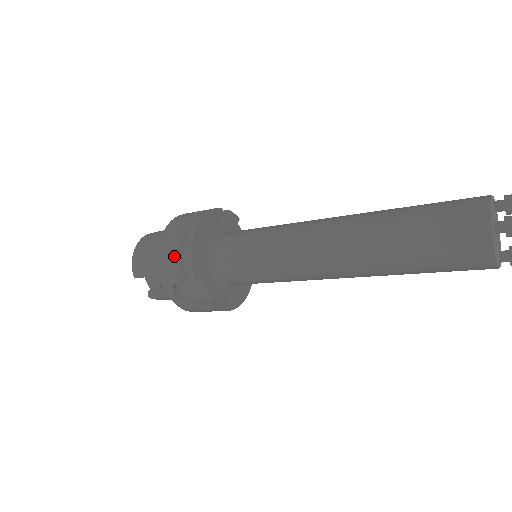
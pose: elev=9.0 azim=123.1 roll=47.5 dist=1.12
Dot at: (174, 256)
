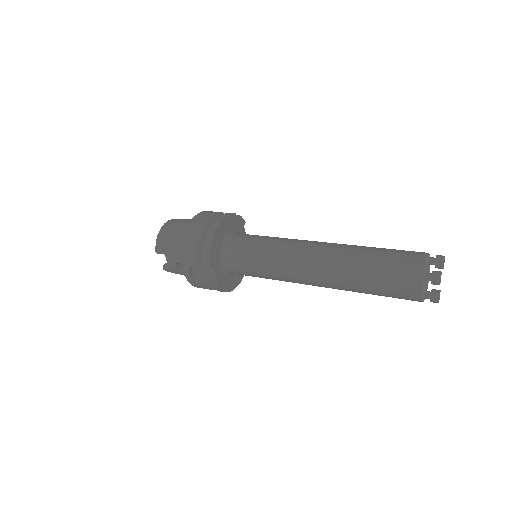
Dot at: (196, 246)
